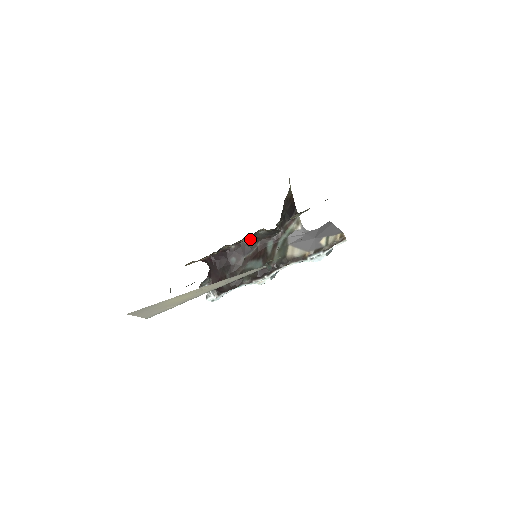
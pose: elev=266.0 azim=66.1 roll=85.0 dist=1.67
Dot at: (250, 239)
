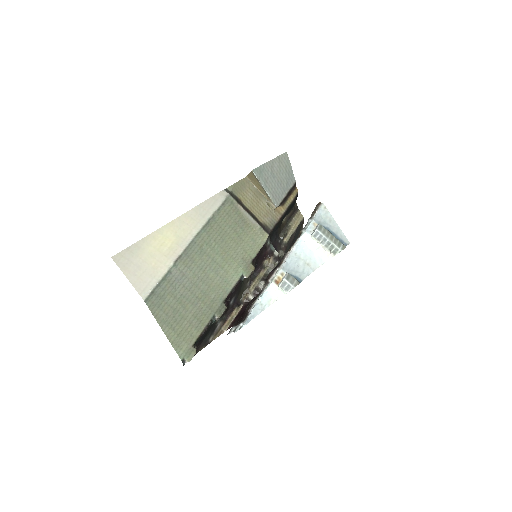
Dot at: (264, 282)
